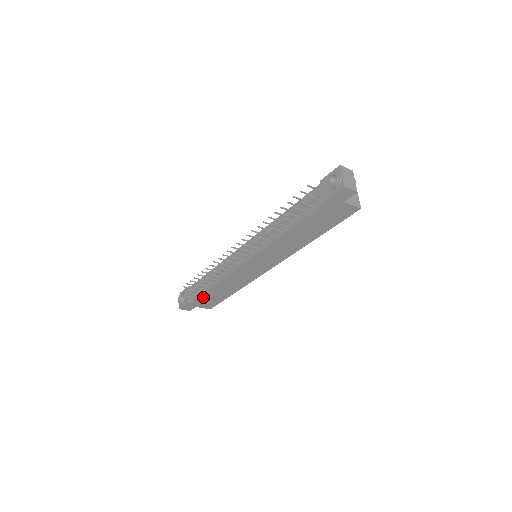
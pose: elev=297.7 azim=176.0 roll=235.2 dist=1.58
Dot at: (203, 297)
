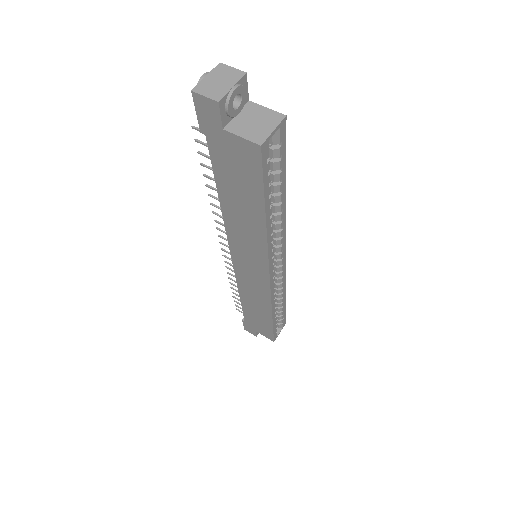
Dot at: (248, 315)
